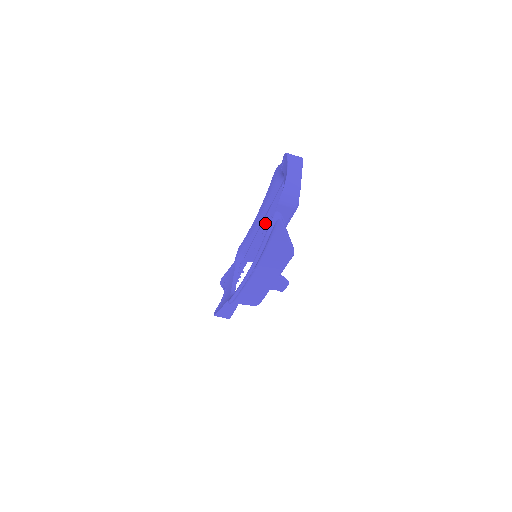
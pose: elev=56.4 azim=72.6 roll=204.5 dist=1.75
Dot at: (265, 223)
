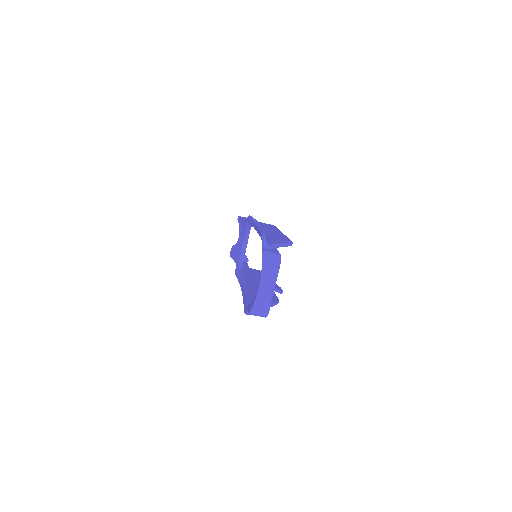
Dot at: occluded
